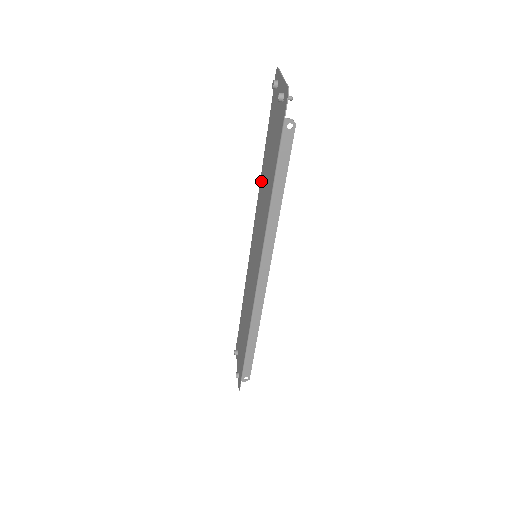
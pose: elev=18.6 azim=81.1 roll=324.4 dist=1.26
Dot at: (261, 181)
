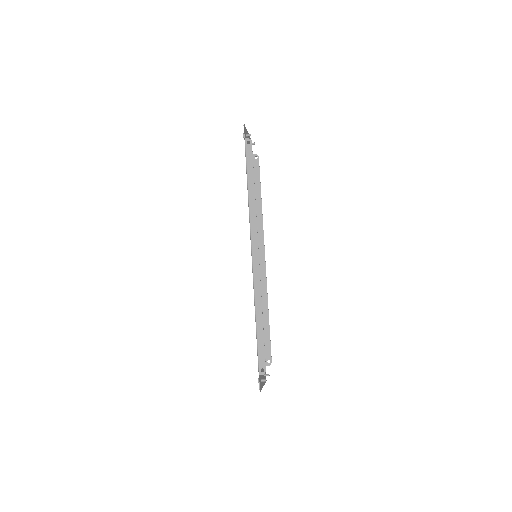
Dot at: occluded
